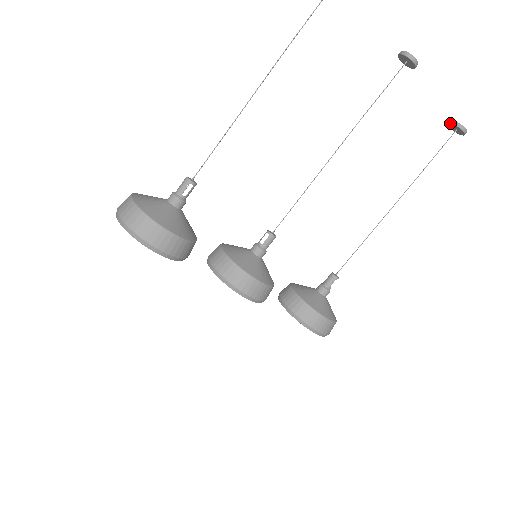
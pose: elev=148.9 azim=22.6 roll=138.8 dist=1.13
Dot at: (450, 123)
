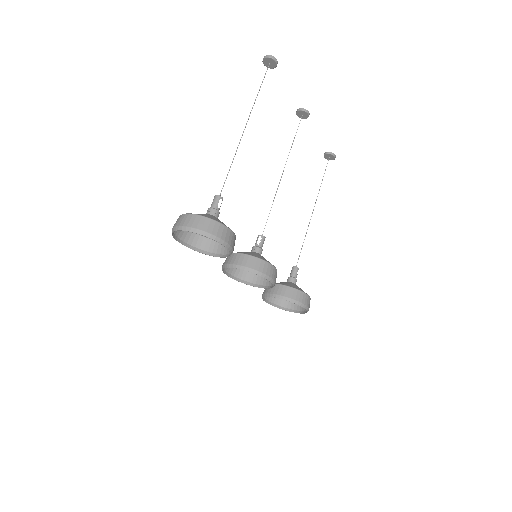
Dot at: (325, 154)
